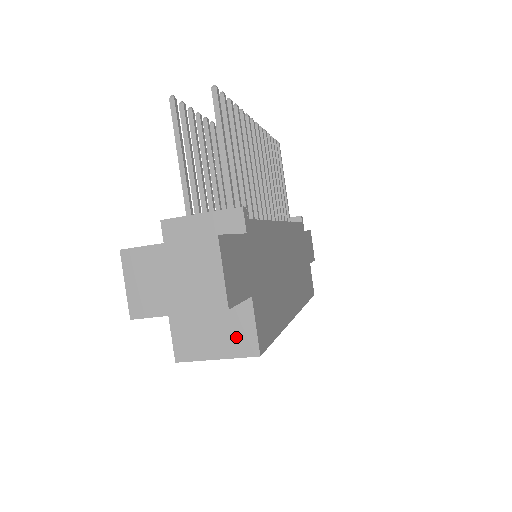
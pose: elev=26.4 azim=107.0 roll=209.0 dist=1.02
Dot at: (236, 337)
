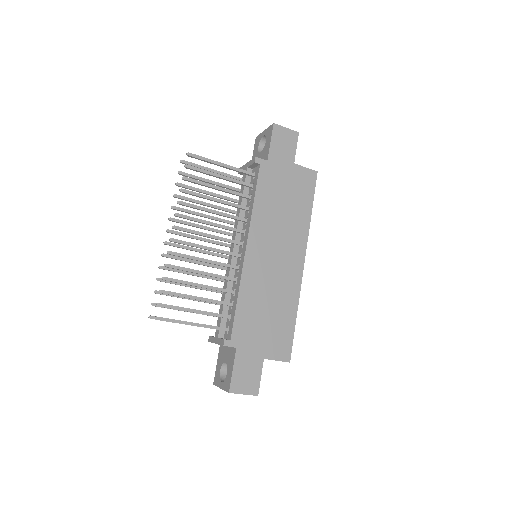
Dot at: occluded
